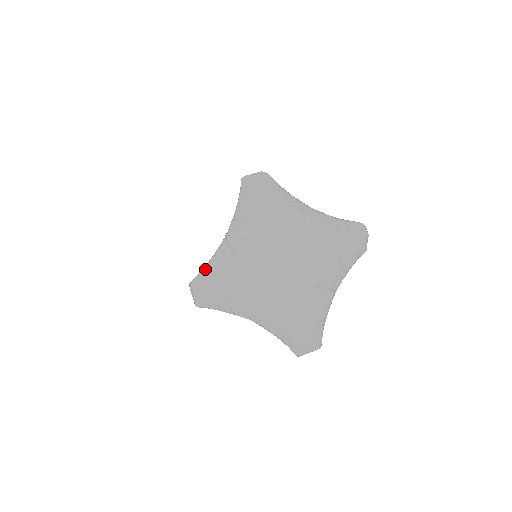
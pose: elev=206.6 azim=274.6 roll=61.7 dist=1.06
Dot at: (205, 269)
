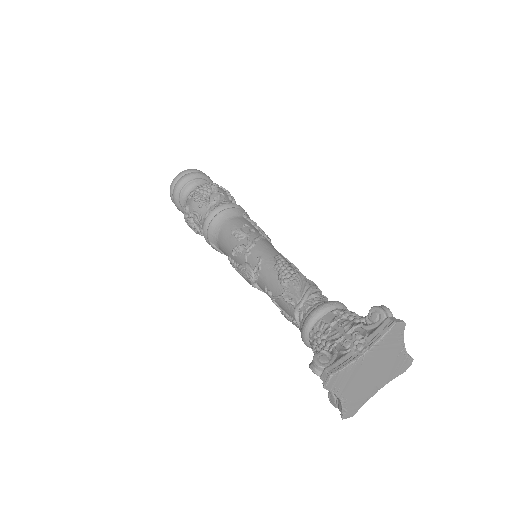
Dot at: (344, 369)
